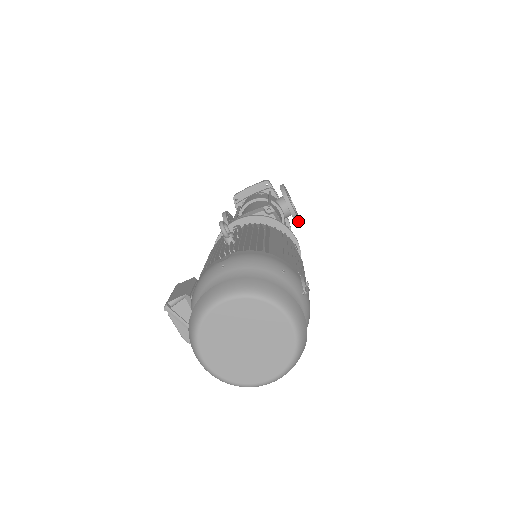
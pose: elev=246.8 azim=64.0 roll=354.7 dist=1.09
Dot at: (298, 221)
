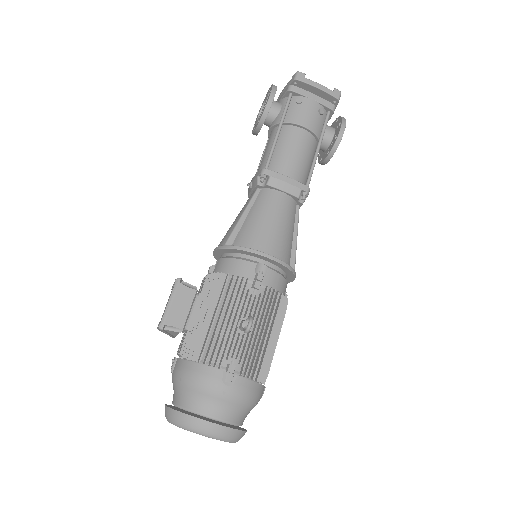
Dot at: occluded
